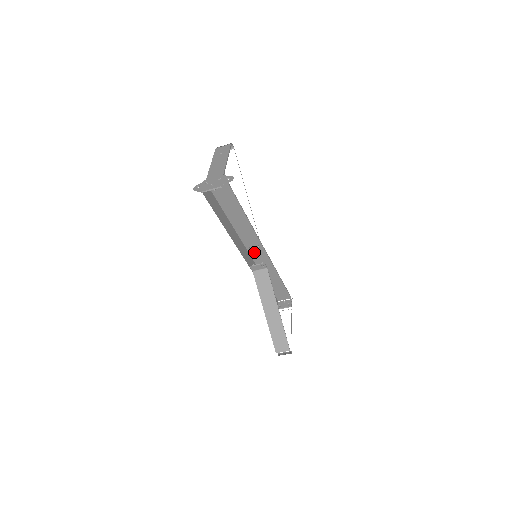
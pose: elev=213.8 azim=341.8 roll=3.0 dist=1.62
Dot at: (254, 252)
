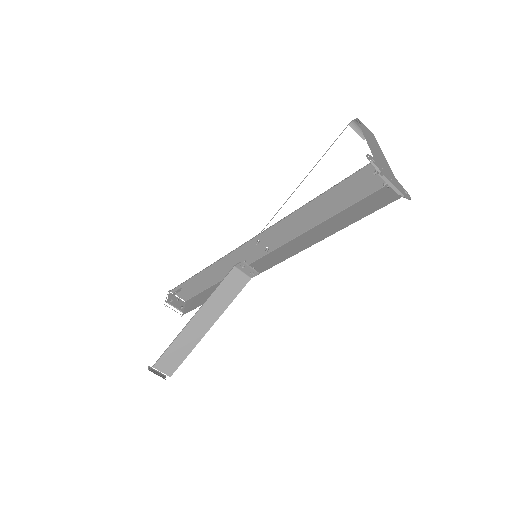
Dot at: (252, 246)
